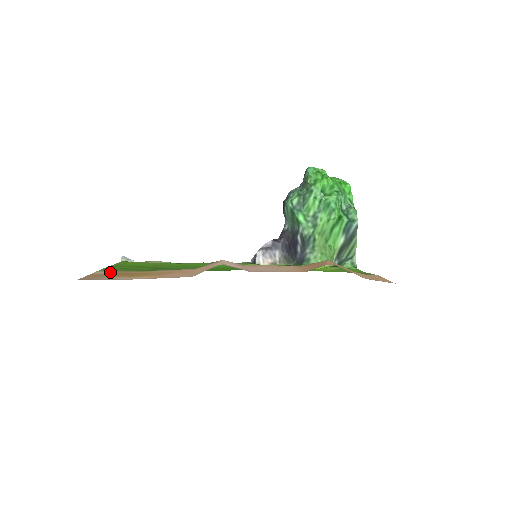
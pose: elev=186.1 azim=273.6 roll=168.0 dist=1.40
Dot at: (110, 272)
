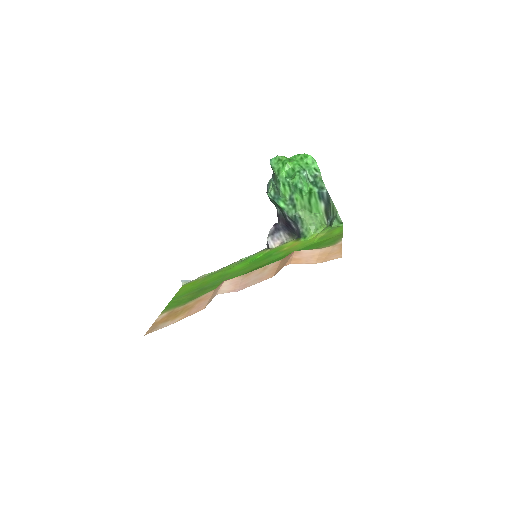
Dot at: (166, 314)
